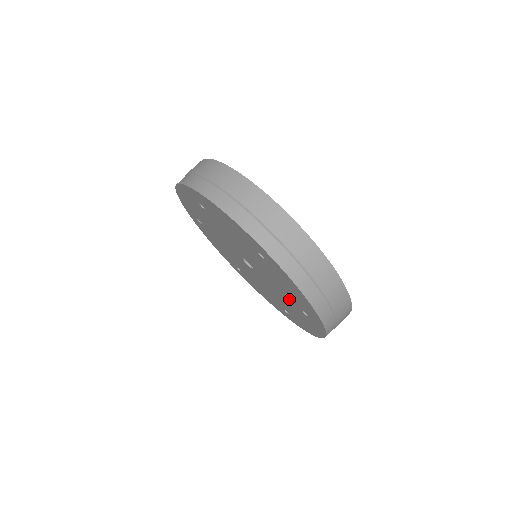
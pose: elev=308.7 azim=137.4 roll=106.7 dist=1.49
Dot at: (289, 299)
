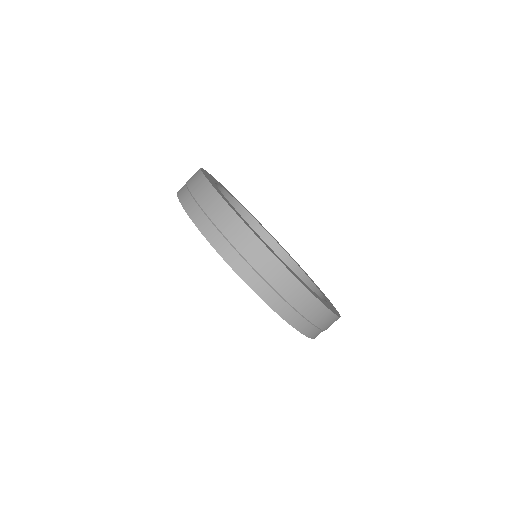
Dot at: occluded
